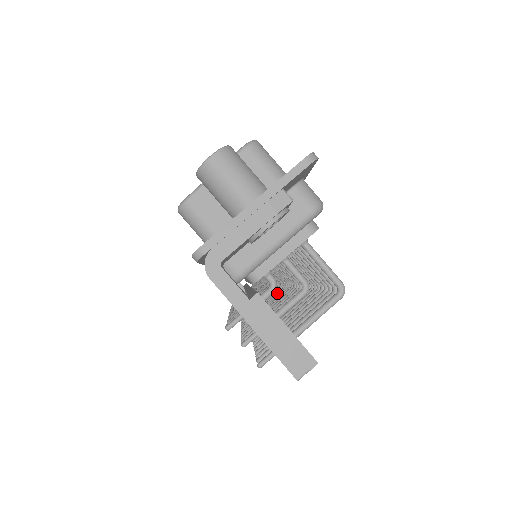
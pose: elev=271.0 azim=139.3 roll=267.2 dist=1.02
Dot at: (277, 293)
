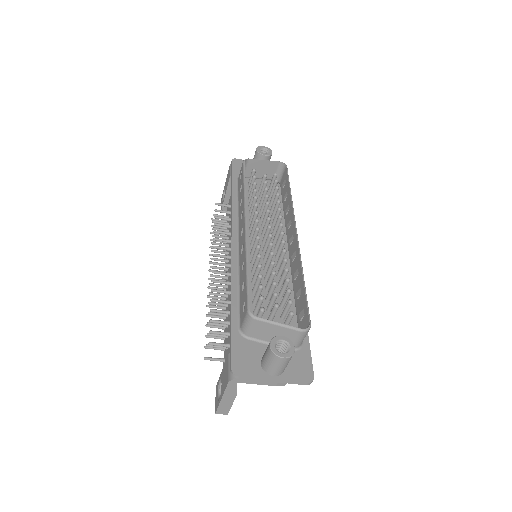
Dot at: occluded
